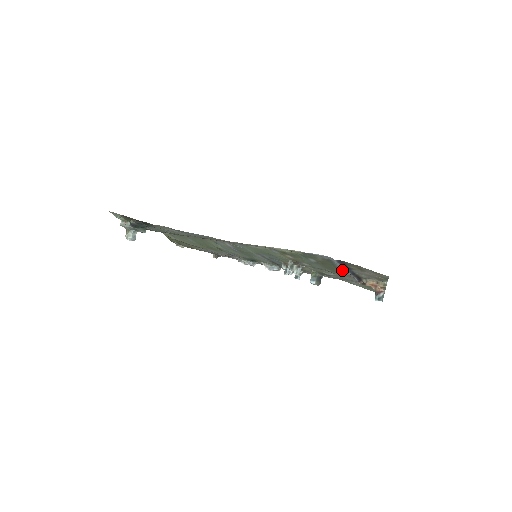
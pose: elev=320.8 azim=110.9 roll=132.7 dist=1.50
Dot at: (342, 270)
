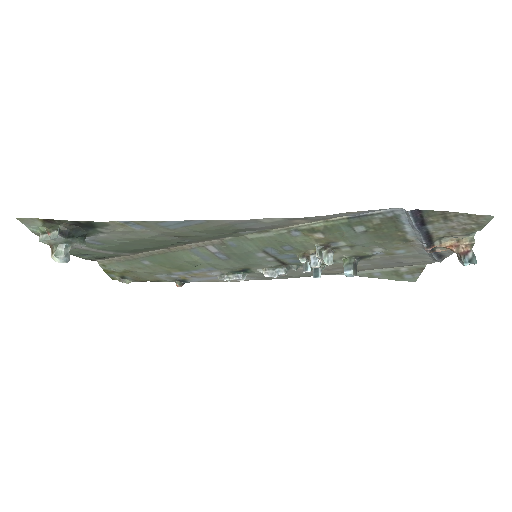
Dot at: (406, 233)
